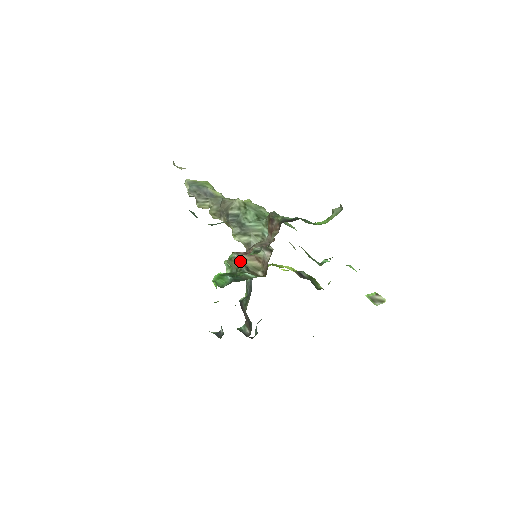
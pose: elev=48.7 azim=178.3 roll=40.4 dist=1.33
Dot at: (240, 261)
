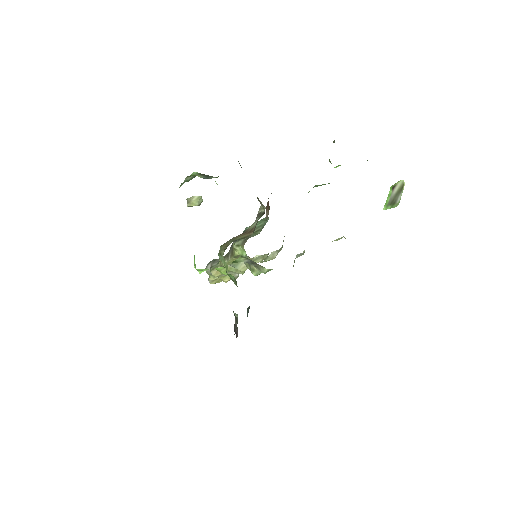
Dot at: occluded
